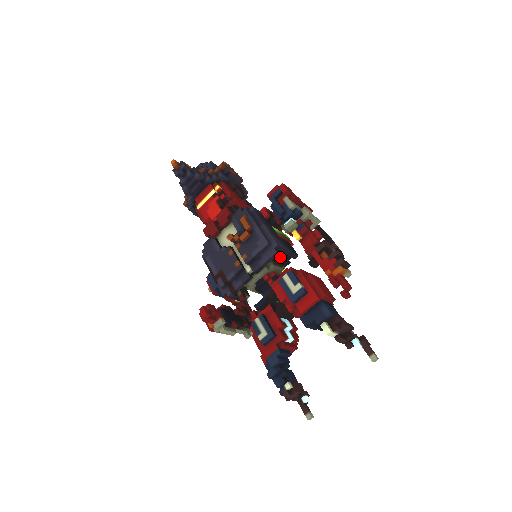
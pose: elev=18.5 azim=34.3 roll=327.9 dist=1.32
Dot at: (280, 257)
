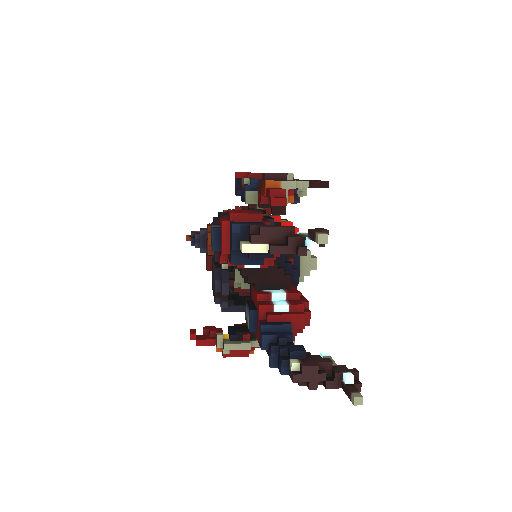
Dot at: occluded
